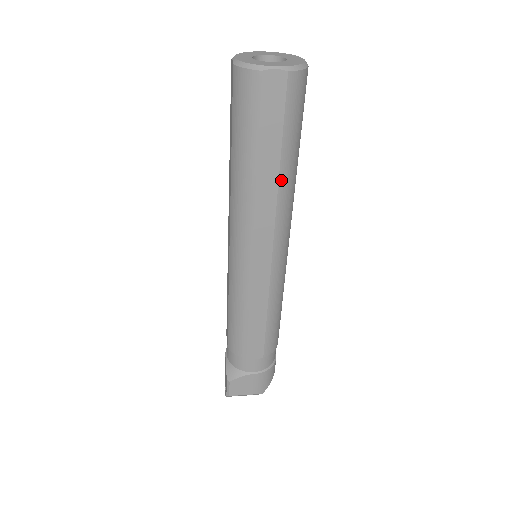
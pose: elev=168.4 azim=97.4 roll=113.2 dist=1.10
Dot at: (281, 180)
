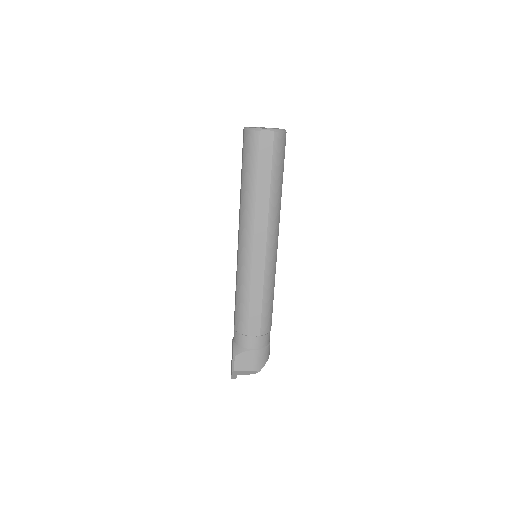
Dot at: (271, 197)
